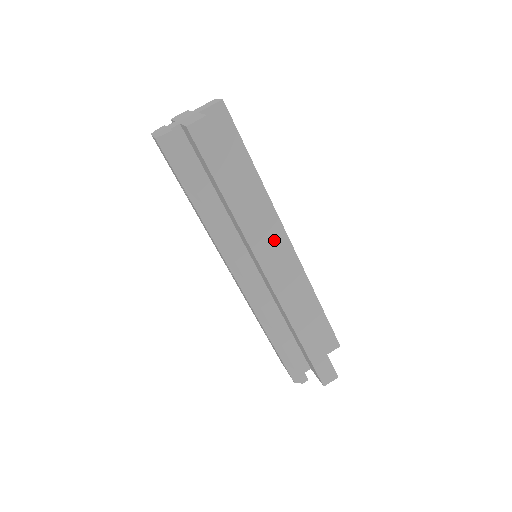
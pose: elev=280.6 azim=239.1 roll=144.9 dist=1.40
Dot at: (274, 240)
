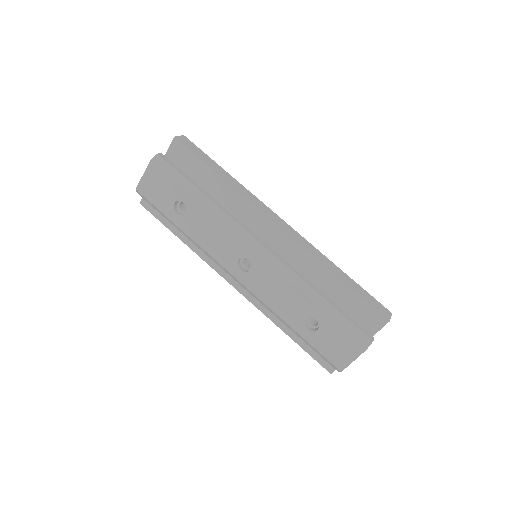
Dot at: occluded
